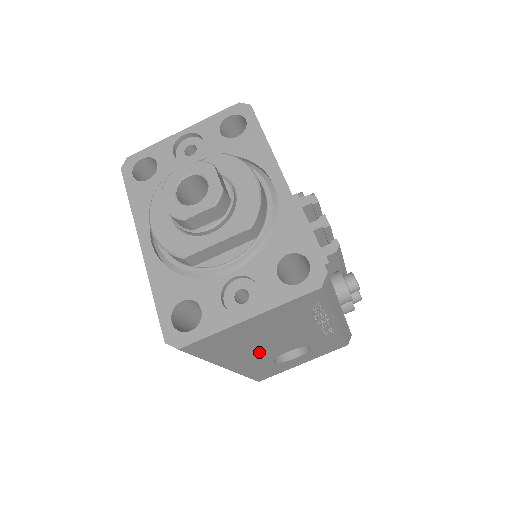
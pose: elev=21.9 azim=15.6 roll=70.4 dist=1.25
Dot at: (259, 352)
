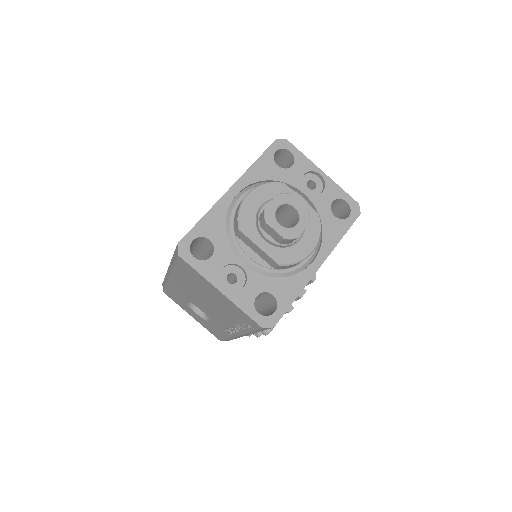
Dot at: (193, 294)
